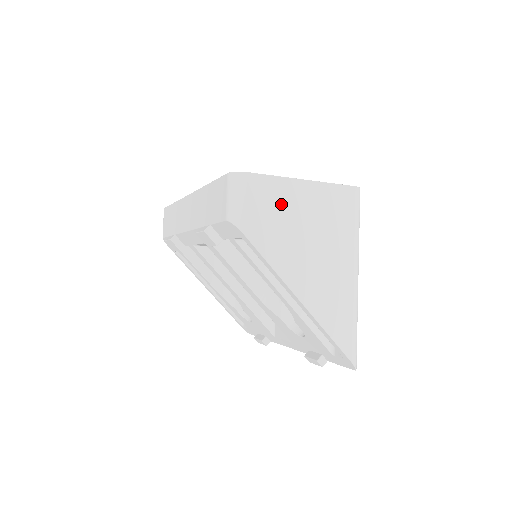
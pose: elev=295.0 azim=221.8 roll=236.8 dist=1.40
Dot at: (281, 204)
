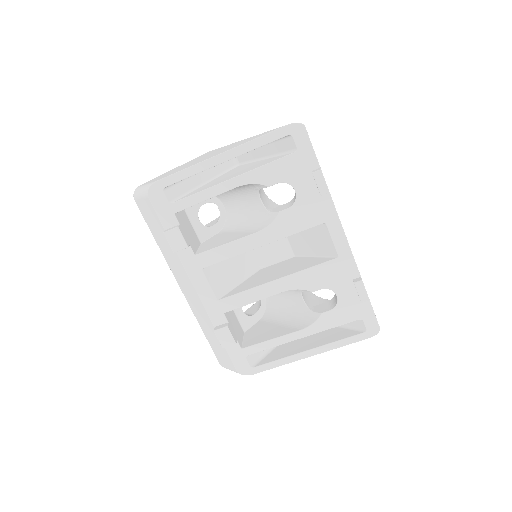
Dot at: occluded
